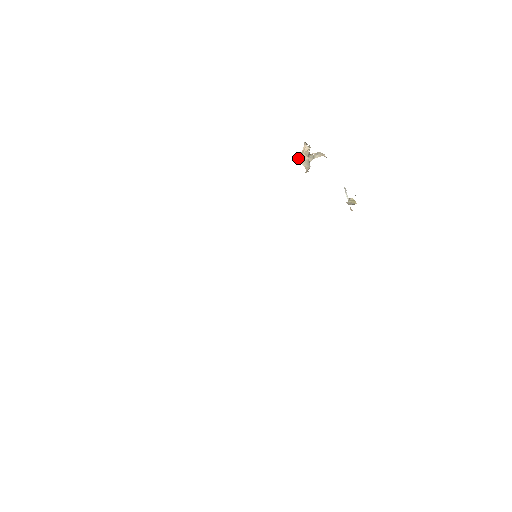
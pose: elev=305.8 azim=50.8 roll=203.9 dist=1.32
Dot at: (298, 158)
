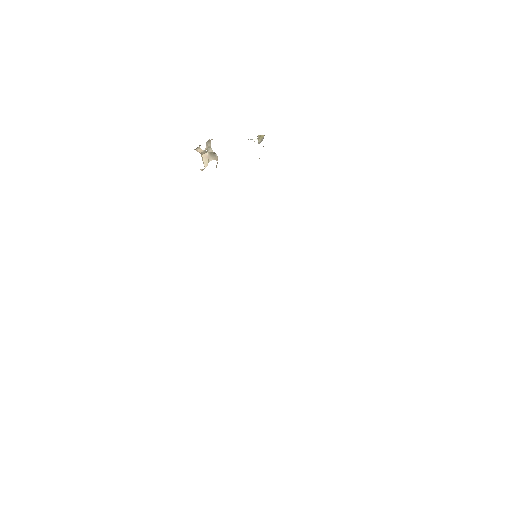
Dot at: (204, 162)
